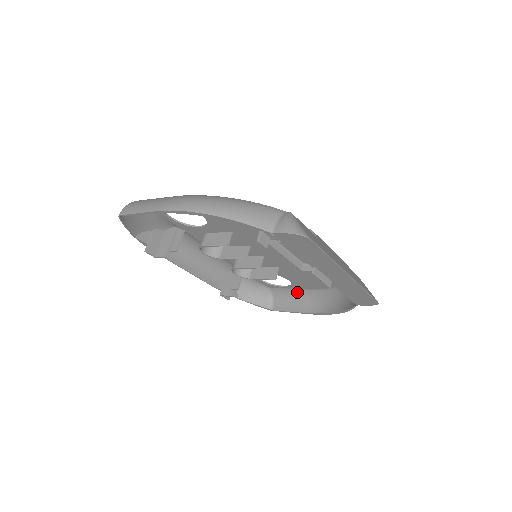
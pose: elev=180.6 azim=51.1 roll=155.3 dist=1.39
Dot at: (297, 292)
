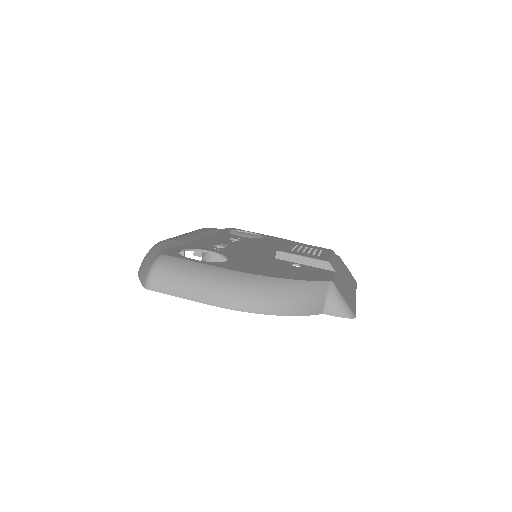
Dot at: occluded
